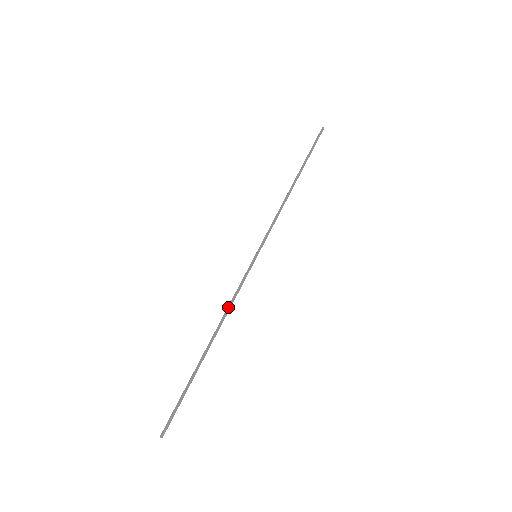
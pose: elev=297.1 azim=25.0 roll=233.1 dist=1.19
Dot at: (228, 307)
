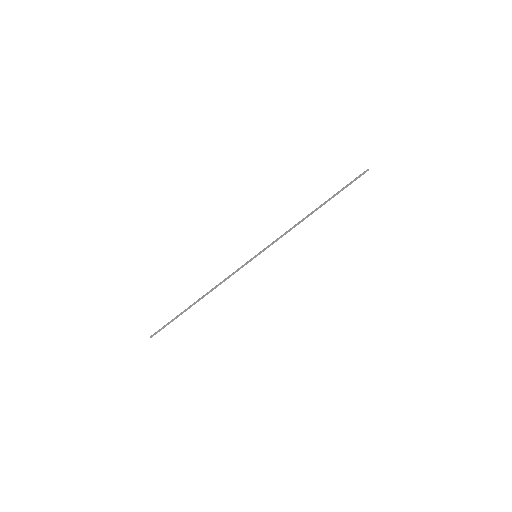
Dot at: (221, 283)
